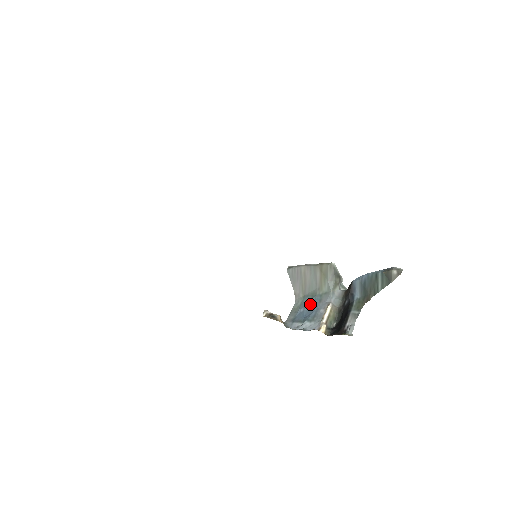
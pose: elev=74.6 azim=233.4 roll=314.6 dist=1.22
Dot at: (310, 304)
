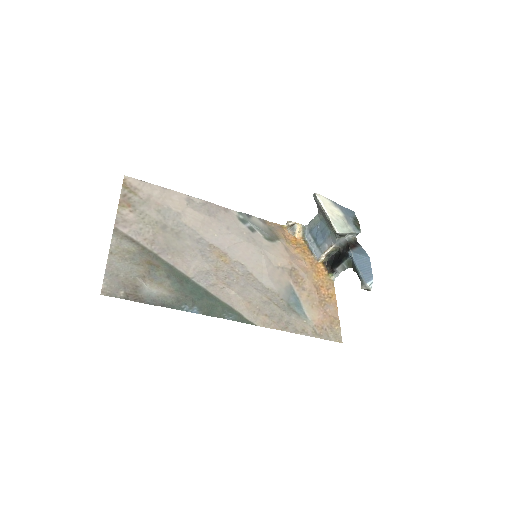
Dot at: (323, 231)
